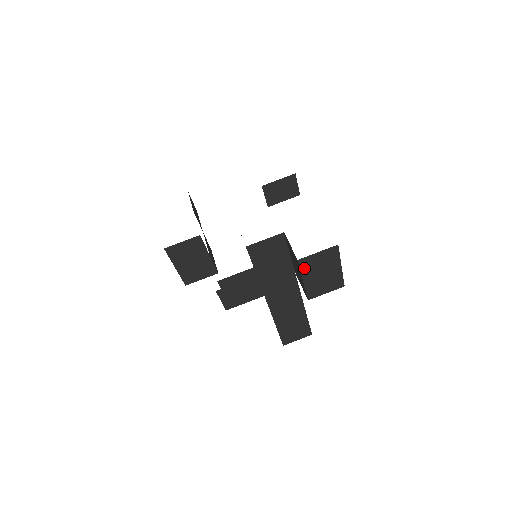
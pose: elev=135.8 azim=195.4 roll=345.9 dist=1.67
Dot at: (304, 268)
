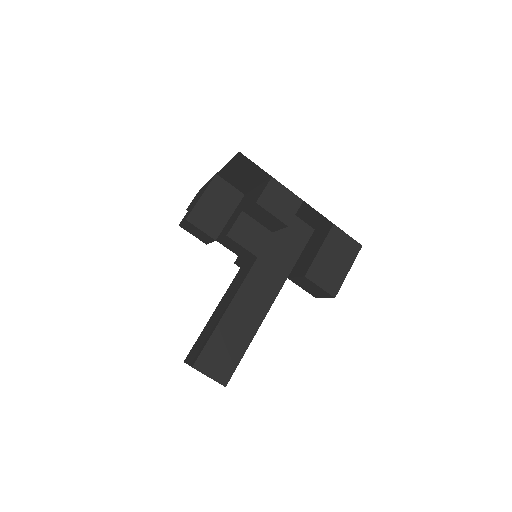
Dot at: (330, 238)
